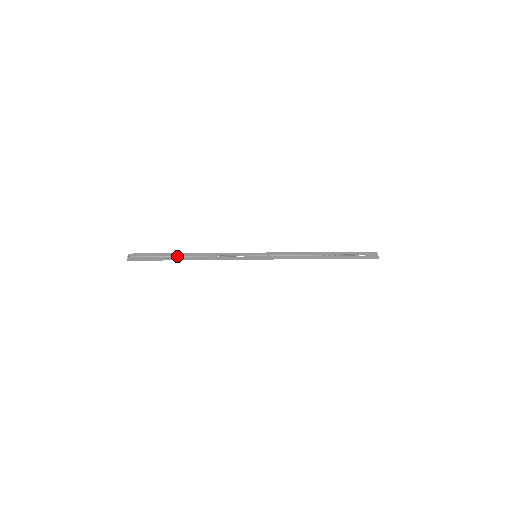
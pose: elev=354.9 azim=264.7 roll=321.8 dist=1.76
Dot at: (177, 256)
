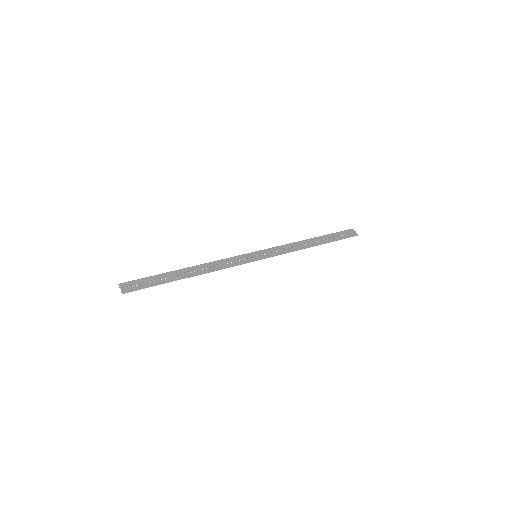
Dot at: (177, 274)
